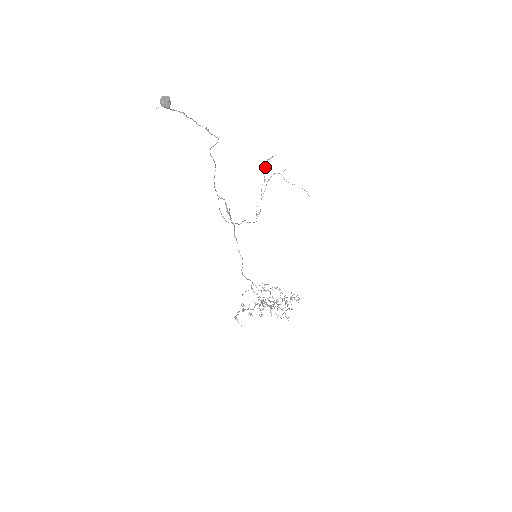
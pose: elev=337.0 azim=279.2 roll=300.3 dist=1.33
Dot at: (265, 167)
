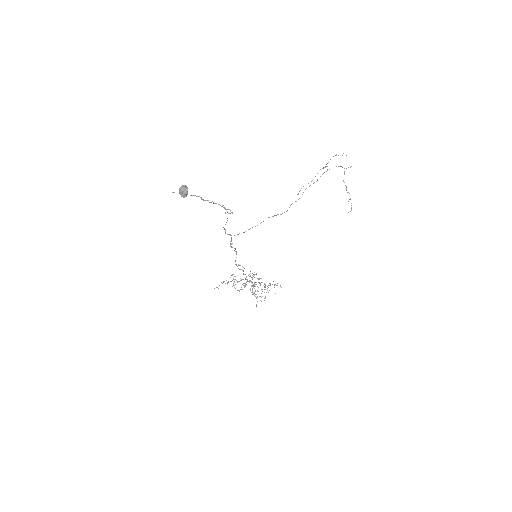
Dot at: occluded
